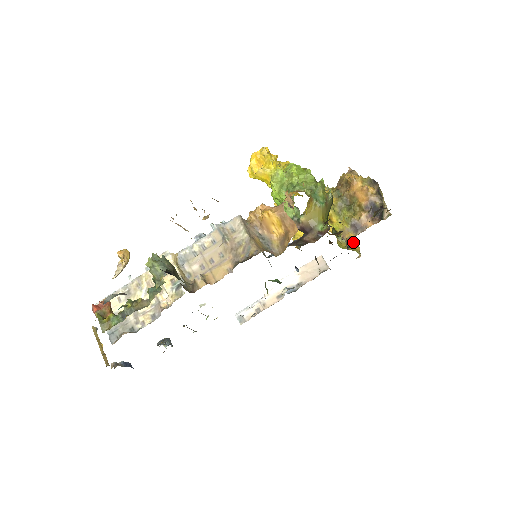
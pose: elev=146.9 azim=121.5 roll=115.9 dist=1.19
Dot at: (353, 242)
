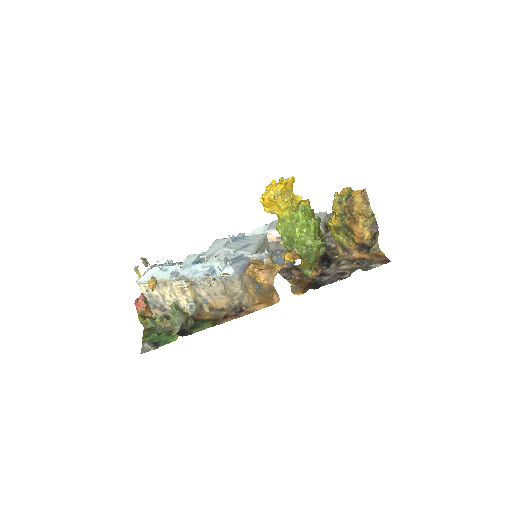
Dot at: occluded
